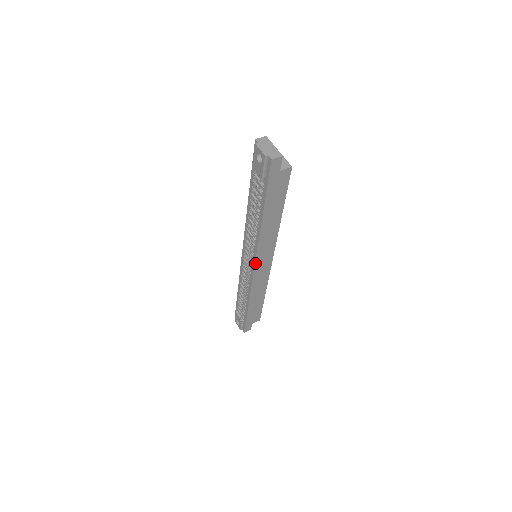
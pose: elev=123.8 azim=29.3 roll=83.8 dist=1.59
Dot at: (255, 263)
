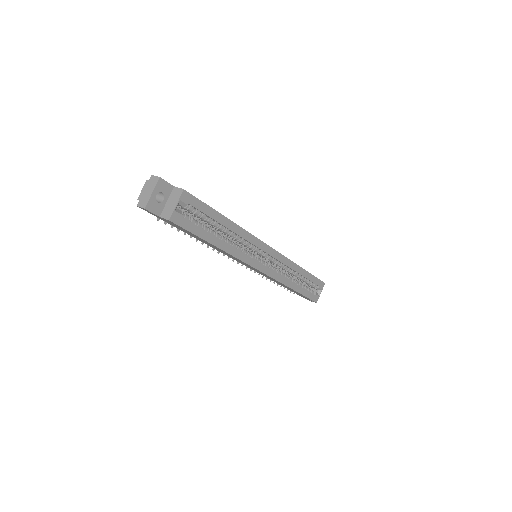
Dot at: occluded
